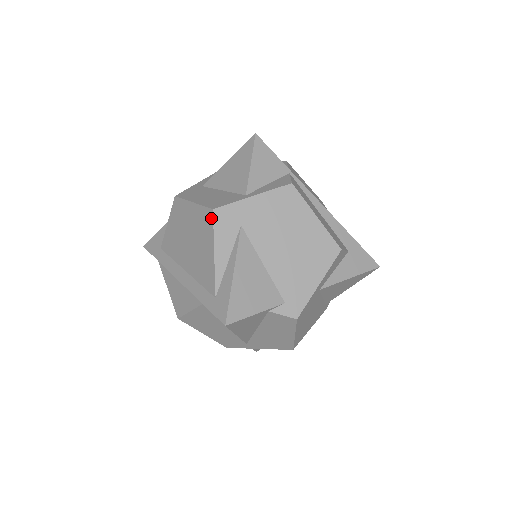
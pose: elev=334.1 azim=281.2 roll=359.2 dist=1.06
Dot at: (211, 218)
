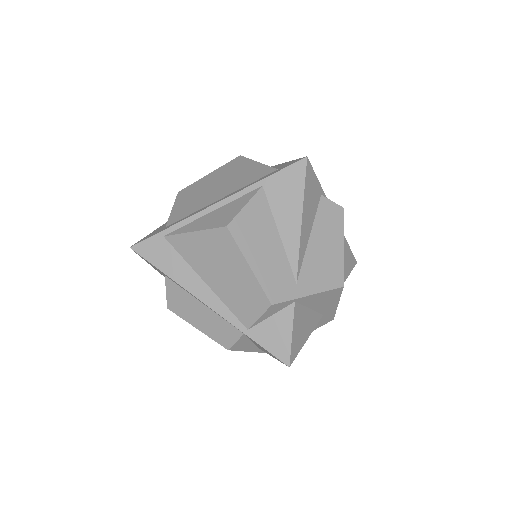
Dot at: (241, 158)
